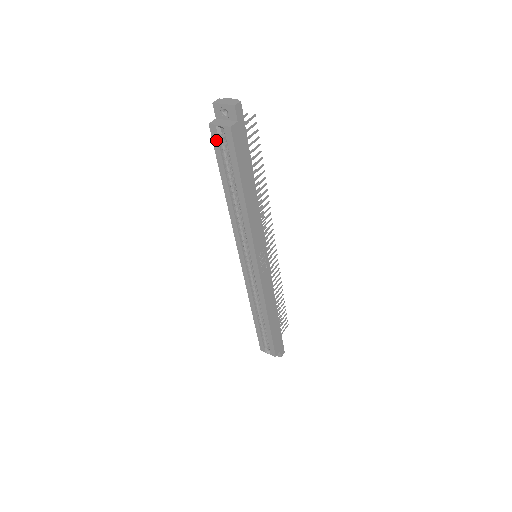
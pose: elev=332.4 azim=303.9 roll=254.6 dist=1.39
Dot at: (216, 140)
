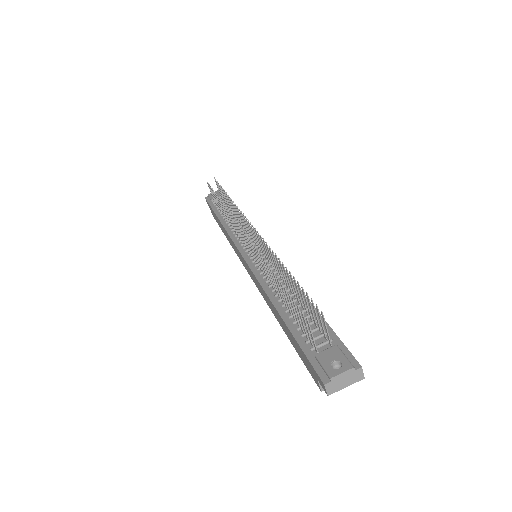
Dot at: occluded
